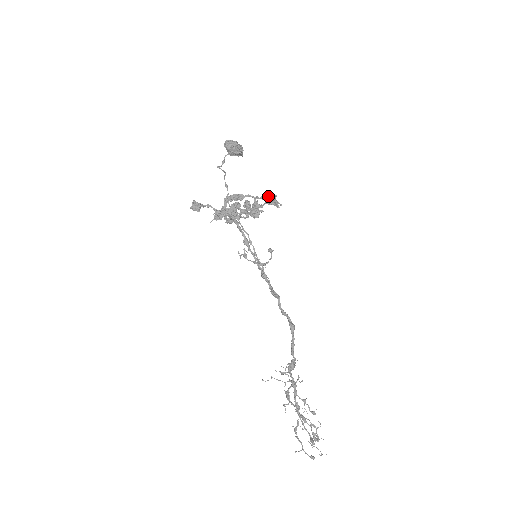
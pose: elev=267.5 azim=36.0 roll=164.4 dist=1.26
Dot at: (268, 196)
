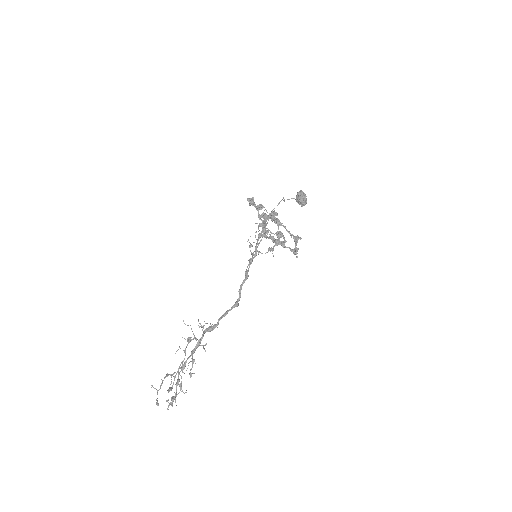
Dot at: (296, 236)
